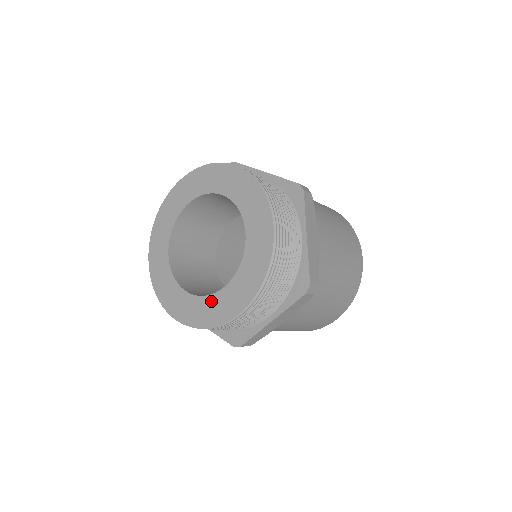
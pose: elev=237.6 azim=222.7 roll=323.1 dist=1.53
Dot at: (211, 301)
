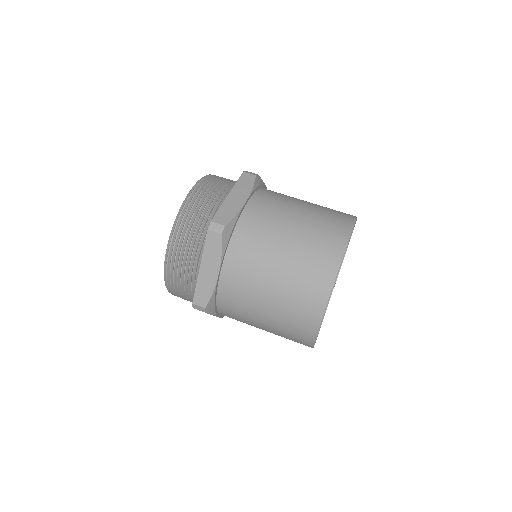
Dot at: occluded
